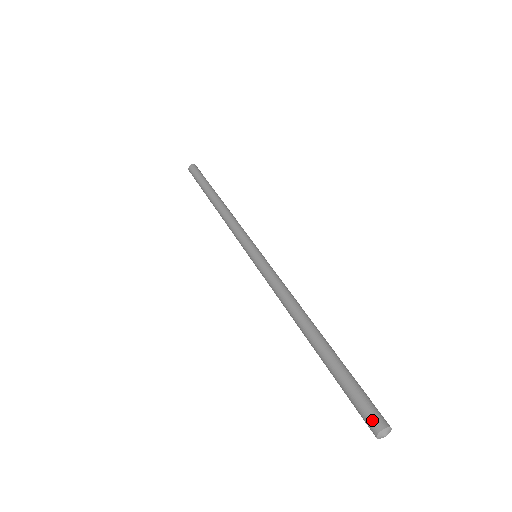
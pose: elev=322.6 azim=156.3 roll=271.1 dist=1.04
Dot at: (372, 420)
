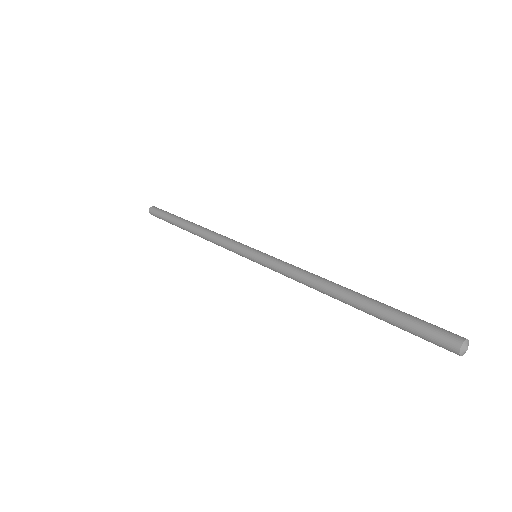
Dot at: (451, 335)
